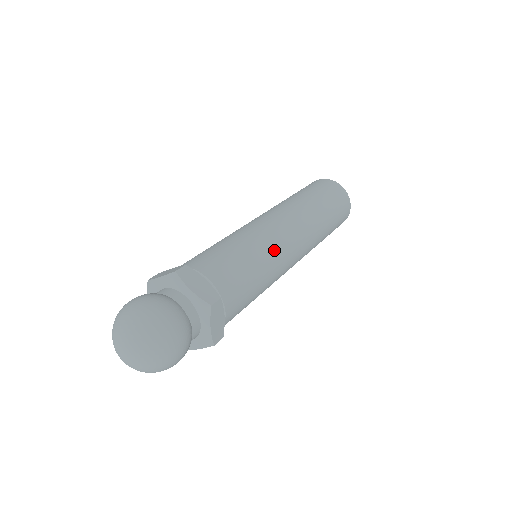
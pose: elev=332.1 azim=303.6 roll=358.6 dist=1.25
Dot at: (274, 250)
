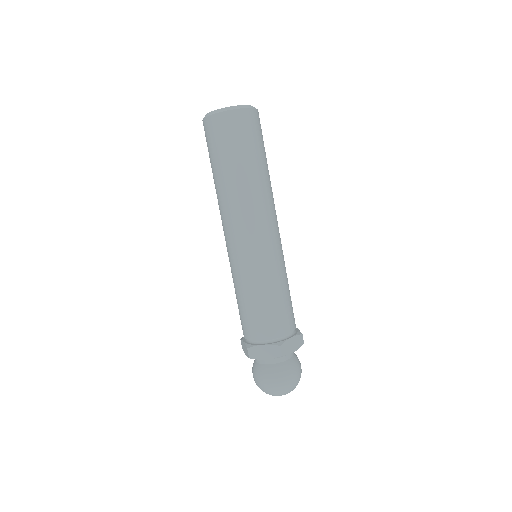
Dot at: (283, 260)
